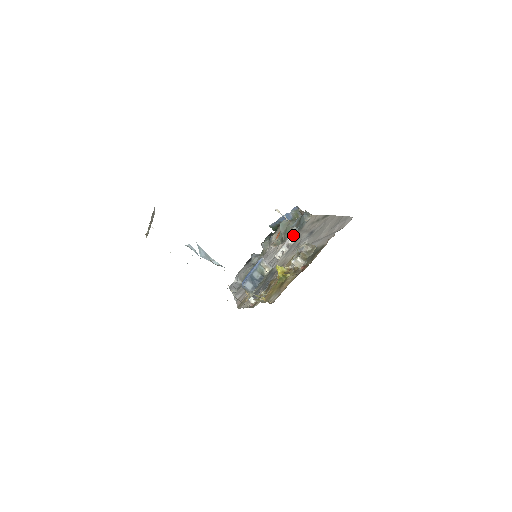
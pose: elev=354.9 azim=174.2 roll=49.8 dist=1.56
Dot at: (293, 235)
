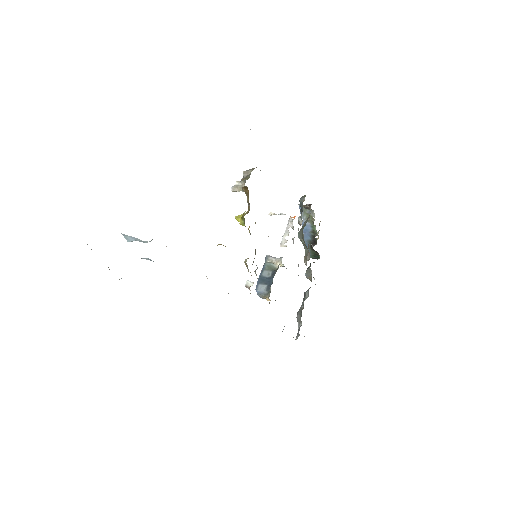
Dot at: occluded
